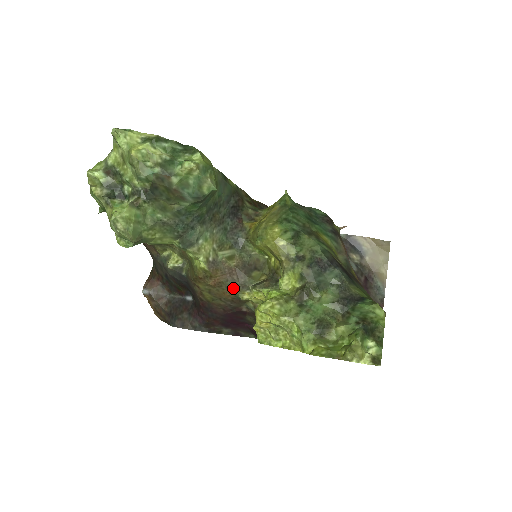
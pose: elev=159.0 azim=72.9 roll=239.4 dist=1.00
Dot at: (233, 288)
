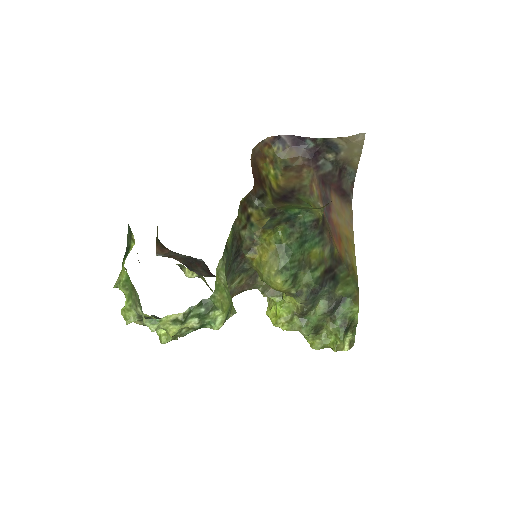
Dot at: occluded
